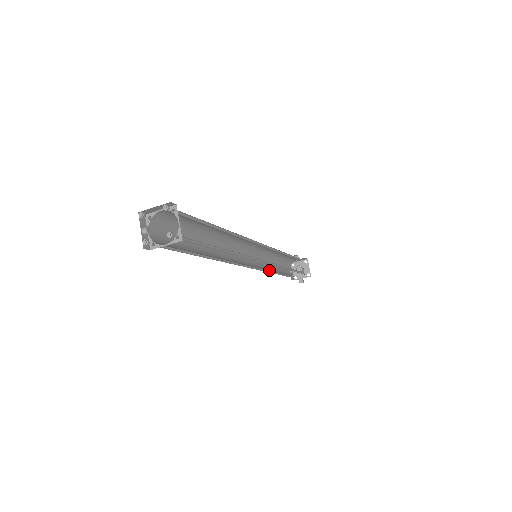
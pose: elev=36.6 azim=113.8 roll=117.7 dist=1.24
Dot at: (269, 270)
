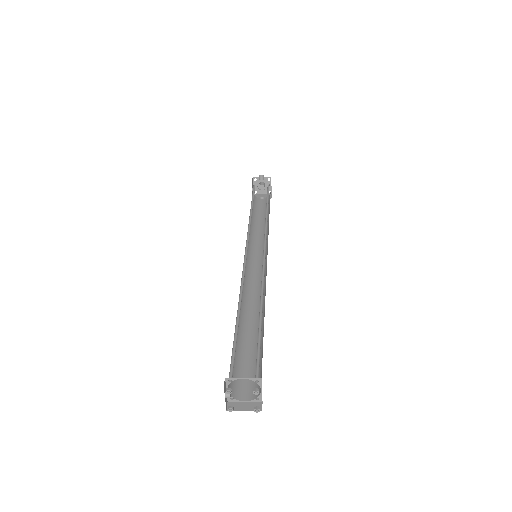
Dot at: (251, 234)
